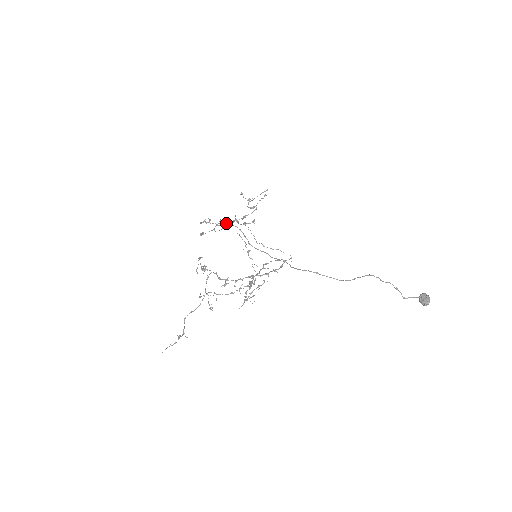
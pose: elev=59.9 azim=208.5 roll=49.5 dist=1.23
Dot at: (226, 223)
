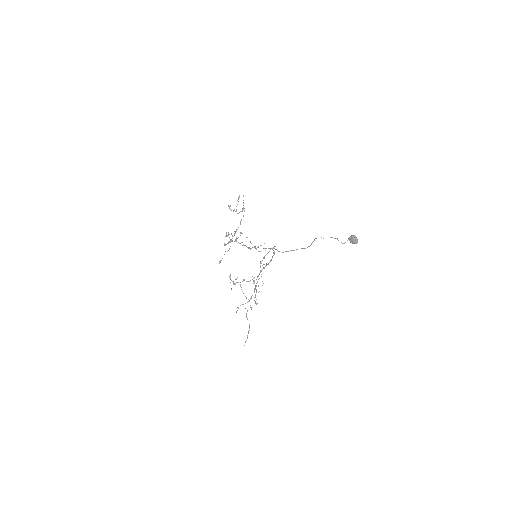
Dot at: (234, 234)
